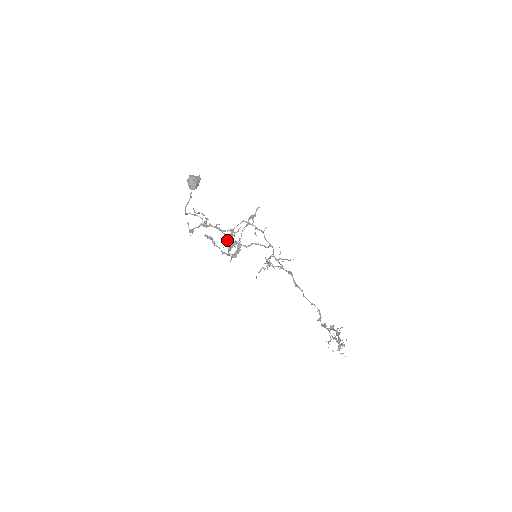
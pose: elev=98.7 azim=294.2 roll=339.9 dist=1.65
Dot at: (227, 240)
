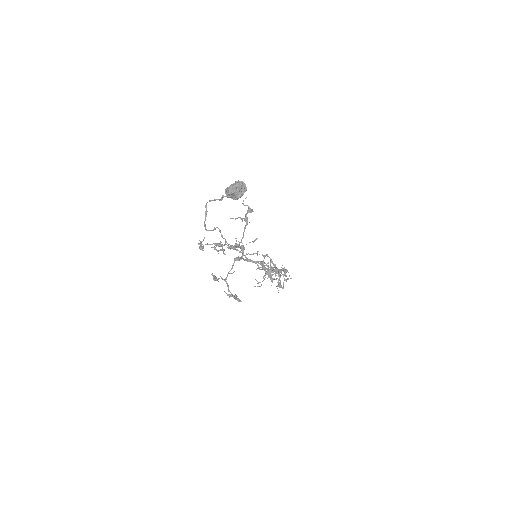
Dot at: occluded
